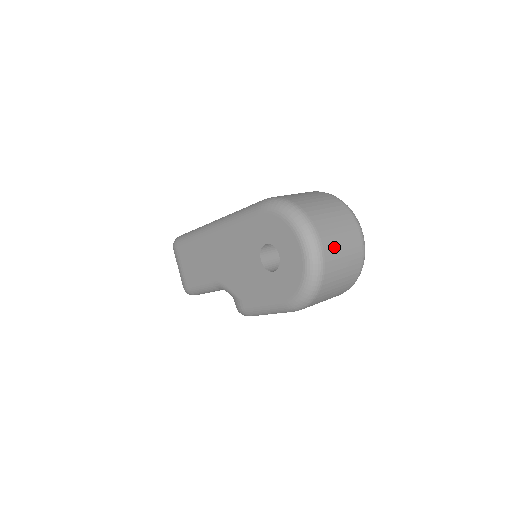
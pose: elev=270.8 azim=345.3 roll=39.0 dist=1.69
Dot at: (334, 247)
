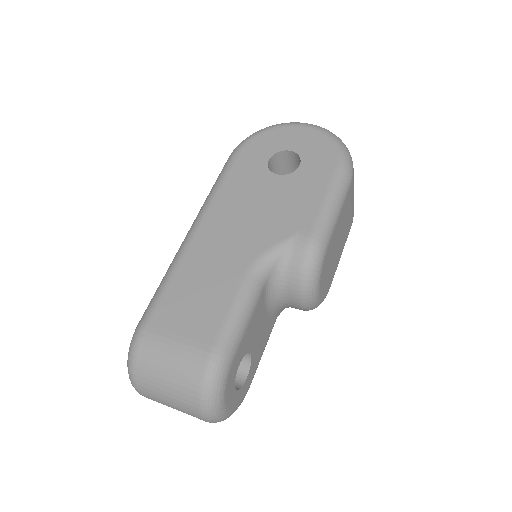
Dot at: occluded
